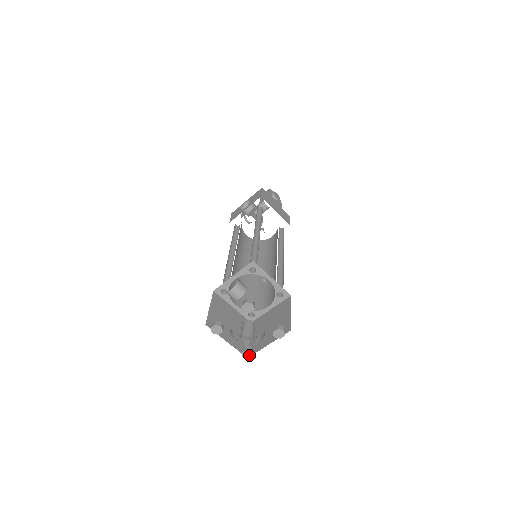
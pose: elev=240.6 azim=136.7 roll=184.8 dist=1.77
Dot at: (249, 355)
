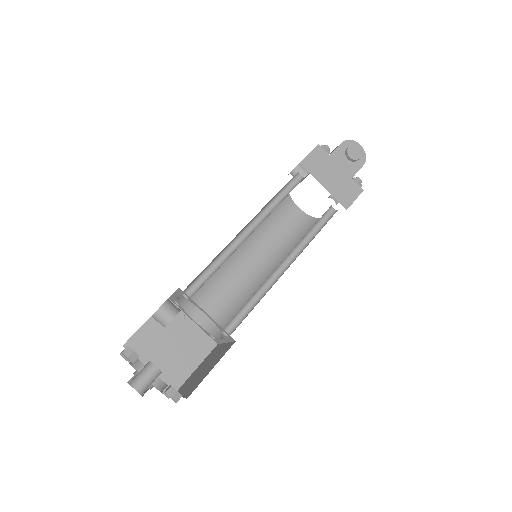
Dot at: (165, 395)
